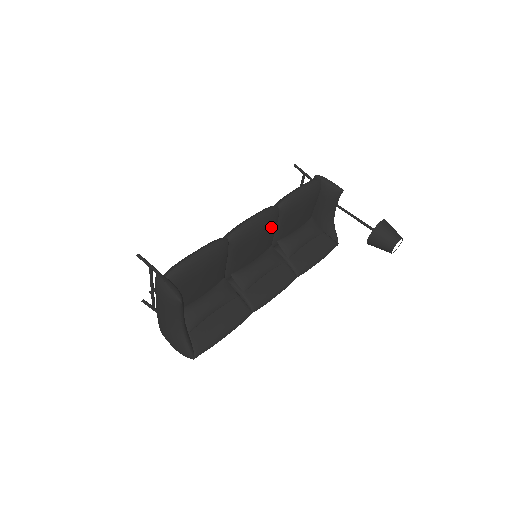
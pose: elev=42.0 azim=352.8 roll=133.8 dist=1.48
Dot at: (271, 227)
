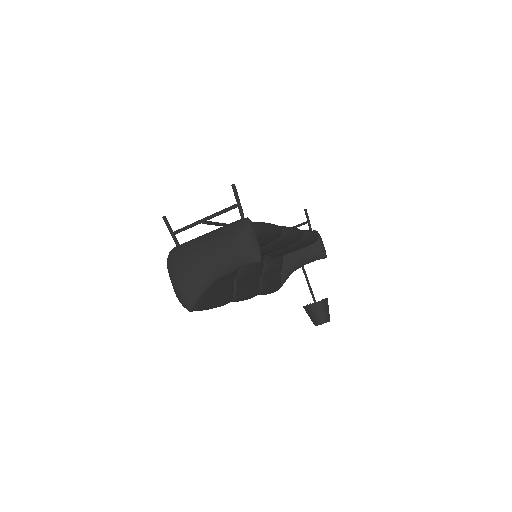
Dot at: (289, 245)
